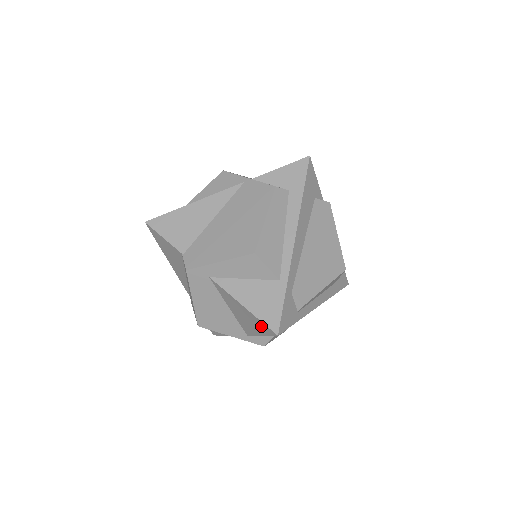
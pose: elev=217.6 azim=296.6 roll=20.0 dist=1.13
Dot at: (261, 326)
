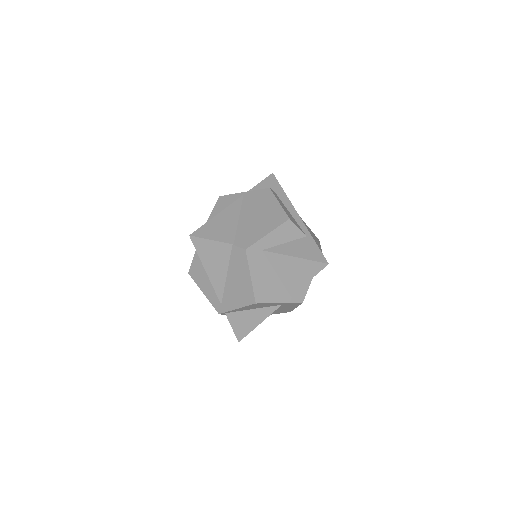
Dot at: (312, 267)
